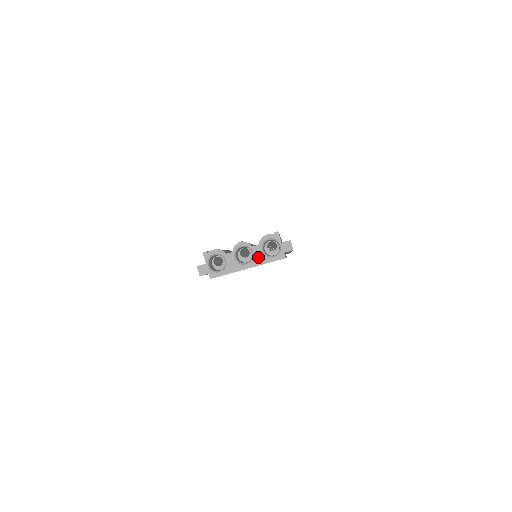
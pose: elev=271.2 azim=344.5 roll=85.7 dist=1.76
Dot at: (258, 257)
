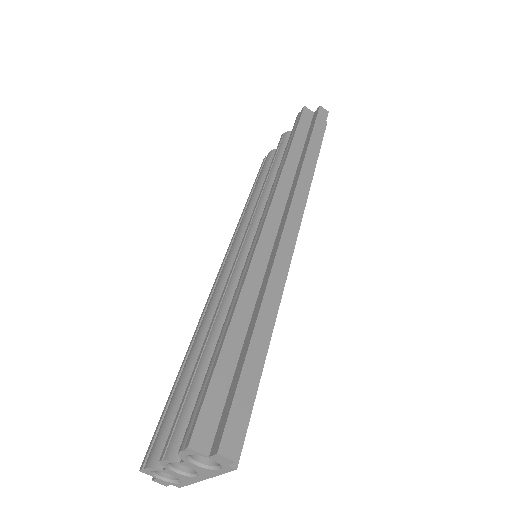
Dot at: (201, 471)
